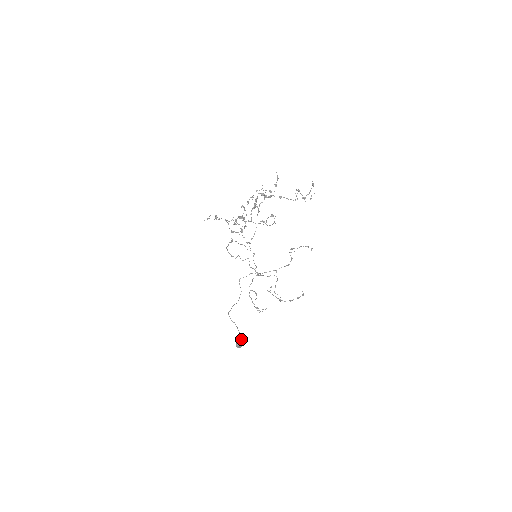
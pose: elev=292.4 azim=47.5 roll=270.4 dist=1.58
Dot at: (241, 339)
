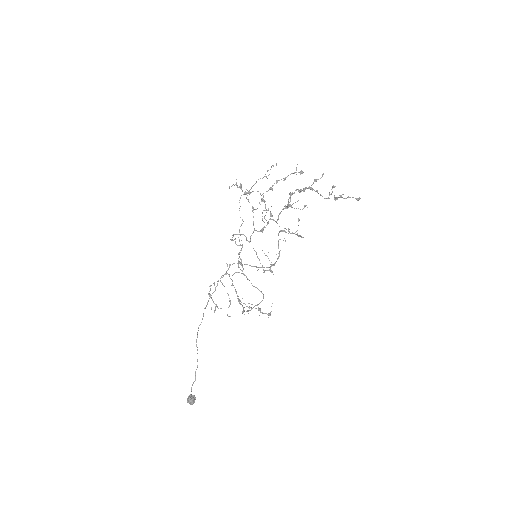
Dot at: occluded
